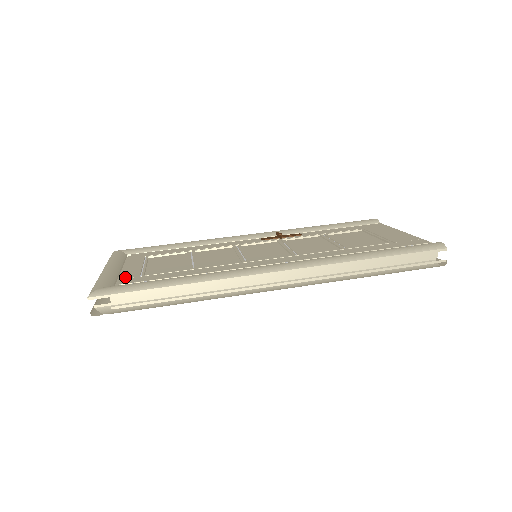
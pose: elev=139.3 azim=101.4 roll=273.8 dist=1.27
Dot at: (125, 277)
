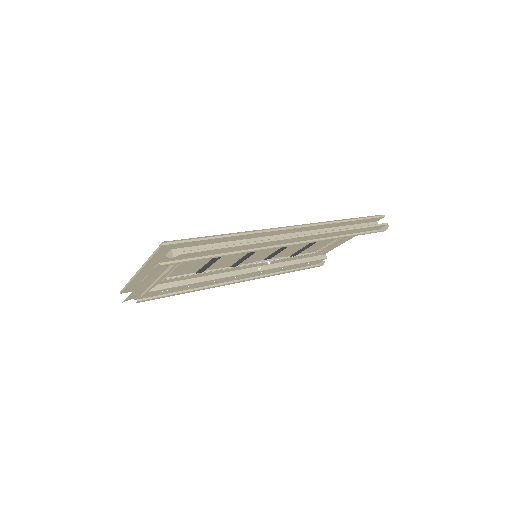
Dot at: occluded
